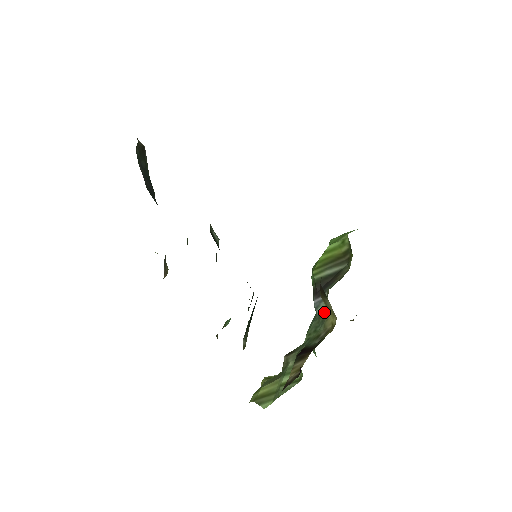
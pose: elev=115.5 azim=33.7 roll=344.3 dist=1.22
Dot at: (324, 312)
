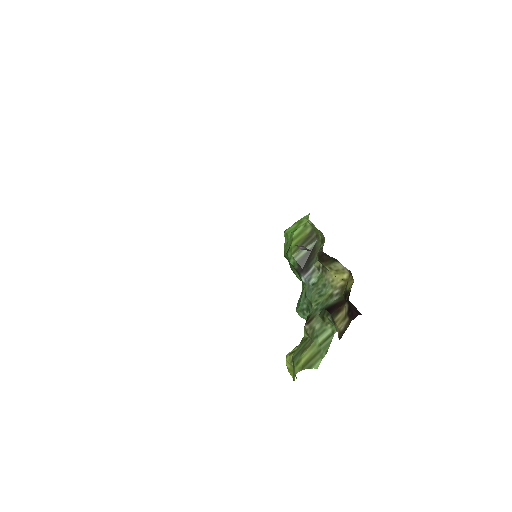
Dot at: (320, 279)
